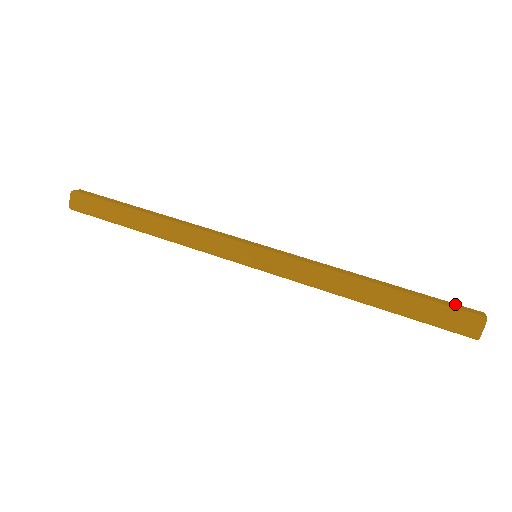
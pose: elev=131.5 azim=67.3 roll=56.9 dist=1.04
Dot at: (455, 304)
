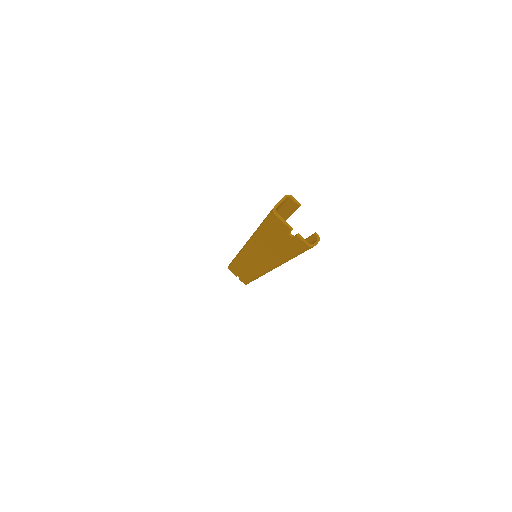
Dot at: (293, 210)
